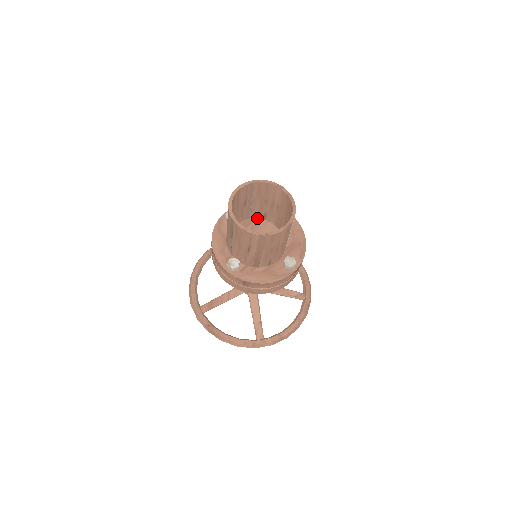
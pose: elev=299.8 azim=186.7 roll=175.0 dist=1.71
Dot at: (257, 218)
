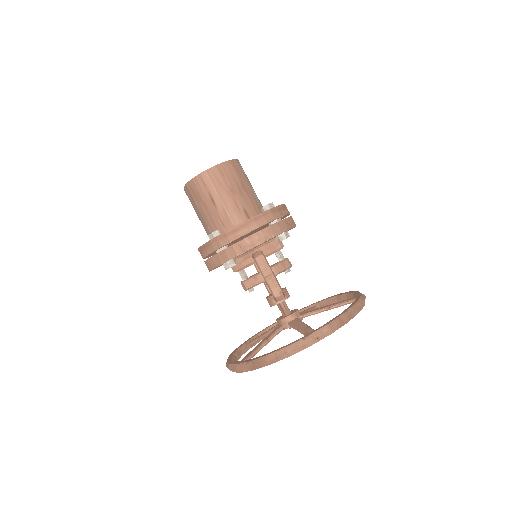
Dot at: occluded
